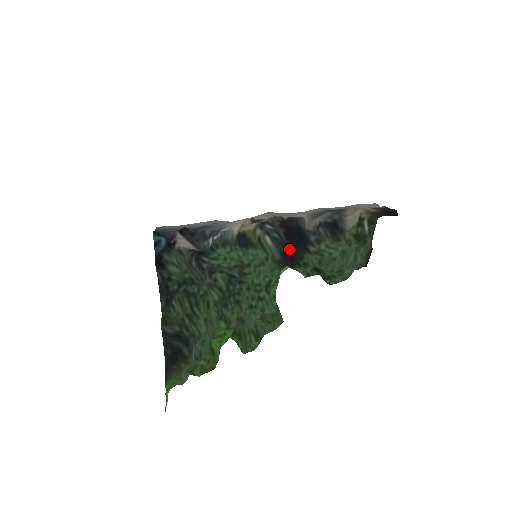
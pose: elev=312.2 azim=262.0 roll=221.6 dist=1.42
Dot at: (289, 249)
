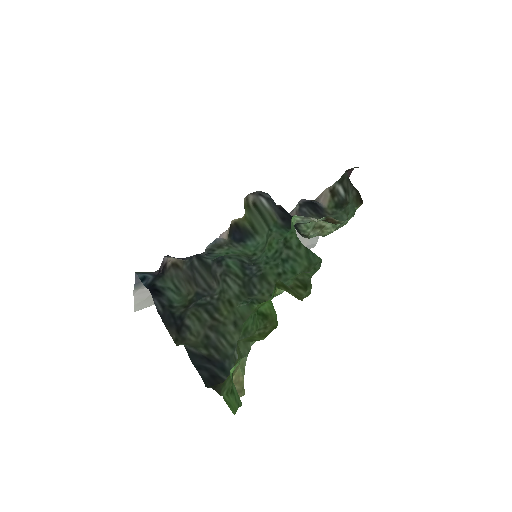
Dot at: (286, 216)
